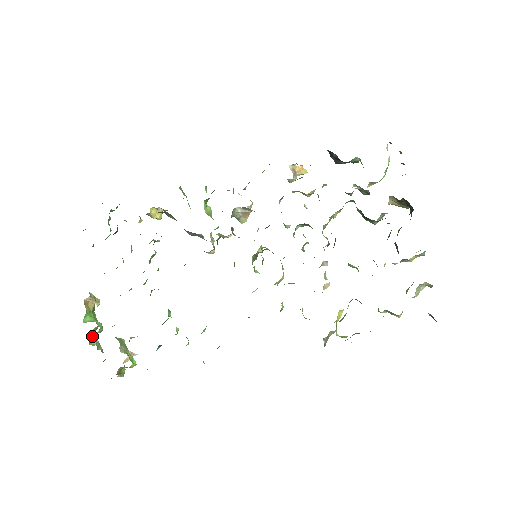
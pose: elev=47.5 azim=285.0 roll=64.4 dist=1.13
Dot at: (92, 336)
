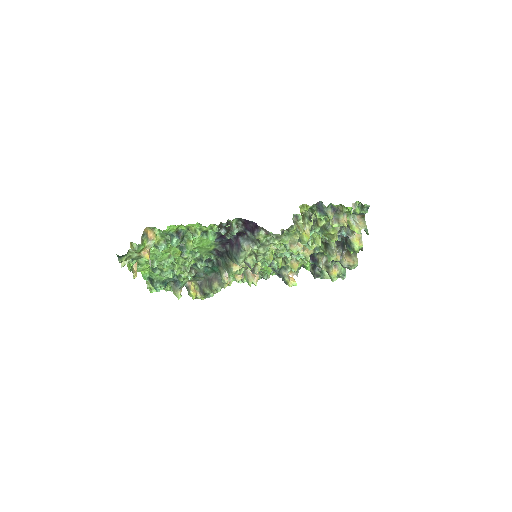
Dot at: occluded
